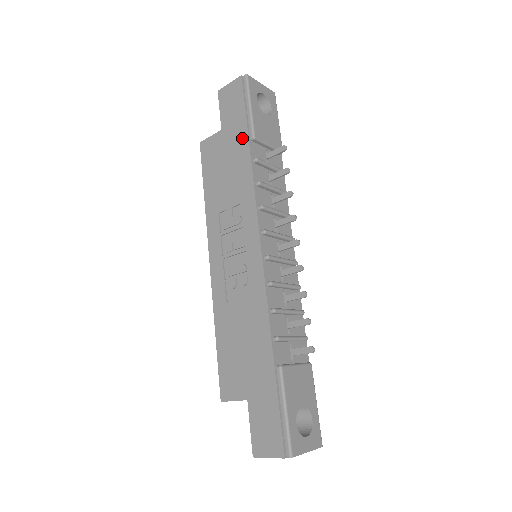
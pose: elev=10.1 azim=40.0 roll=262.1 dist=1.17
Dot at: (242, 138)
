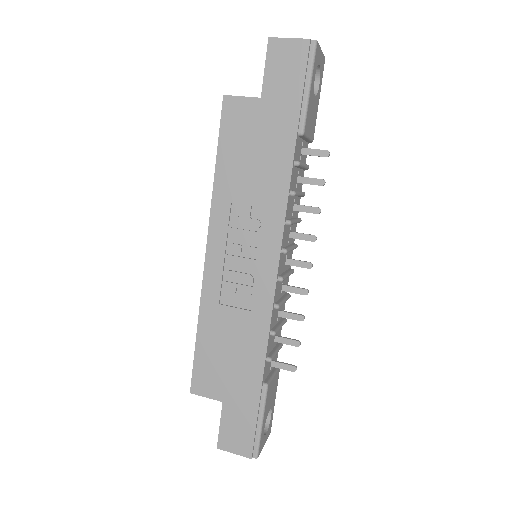
Dot at: (288, 128)
